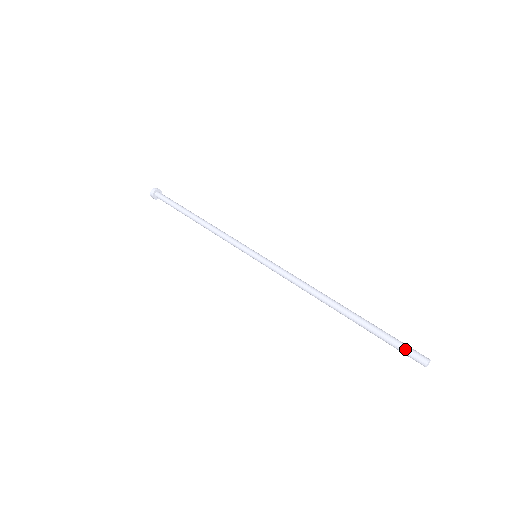
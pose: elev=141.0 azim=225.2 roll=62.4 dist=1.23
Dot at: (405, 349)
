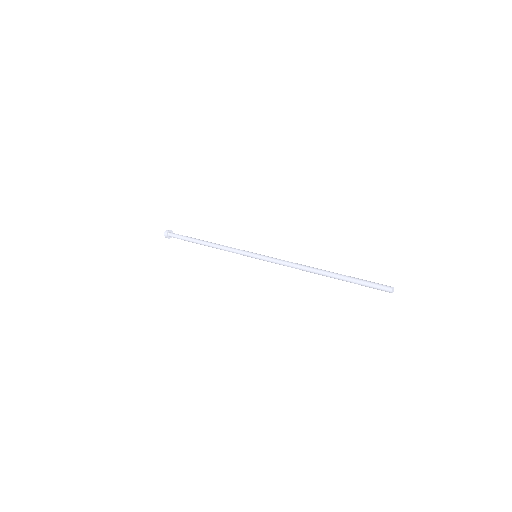
Dot at: (375, 284)
